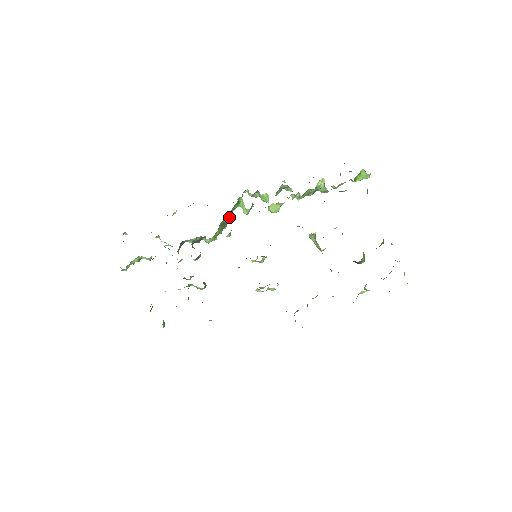
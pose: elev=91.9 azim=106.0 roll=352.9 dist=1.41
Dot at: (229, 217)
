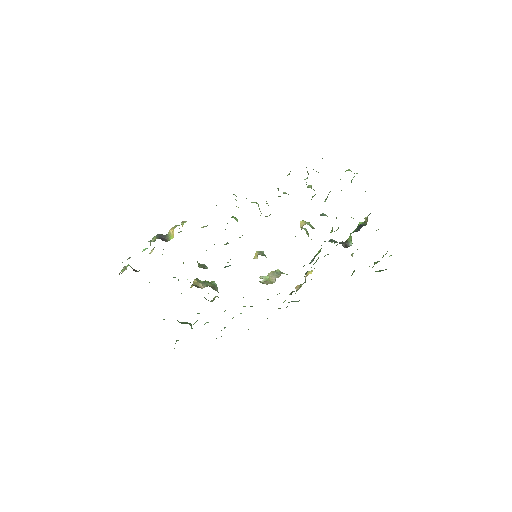
Dot at: occluded
